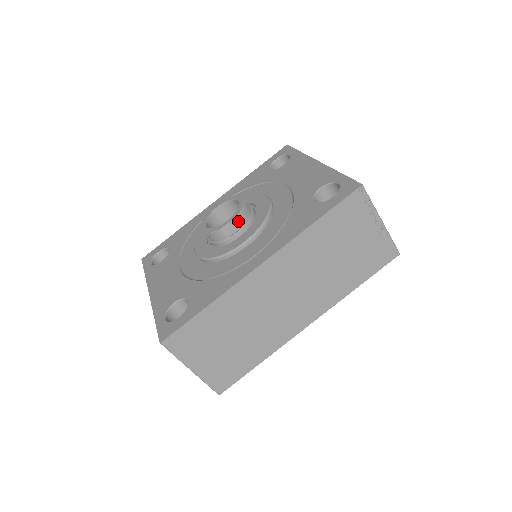
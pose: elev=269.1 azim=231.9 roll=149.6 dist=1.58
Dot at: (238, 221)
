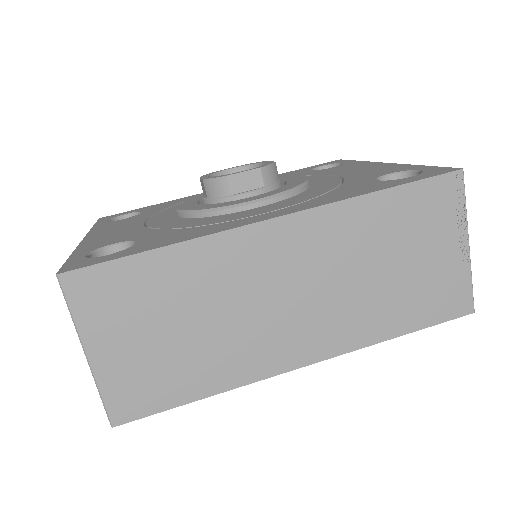
Dot at: (257, 177)
